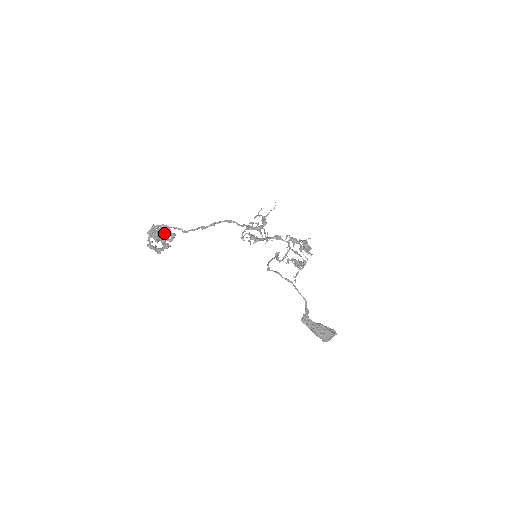
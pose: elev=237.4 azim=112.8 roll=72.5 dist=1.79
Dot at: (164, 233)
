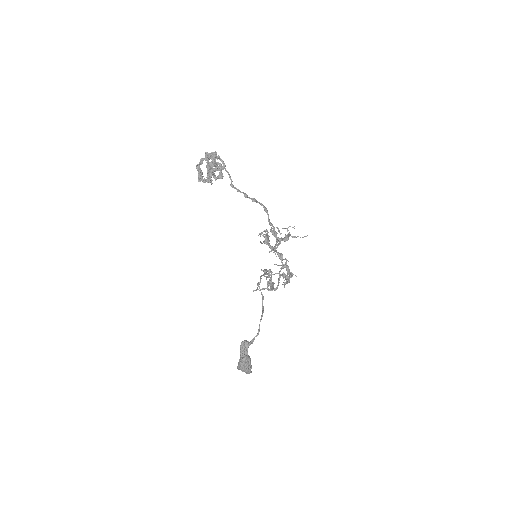
Dot at: (217, 167)
